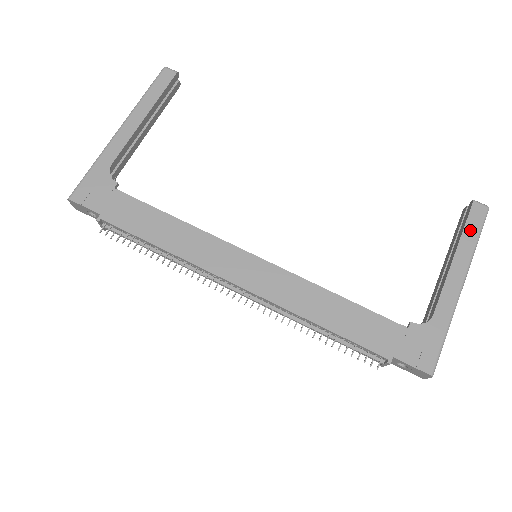
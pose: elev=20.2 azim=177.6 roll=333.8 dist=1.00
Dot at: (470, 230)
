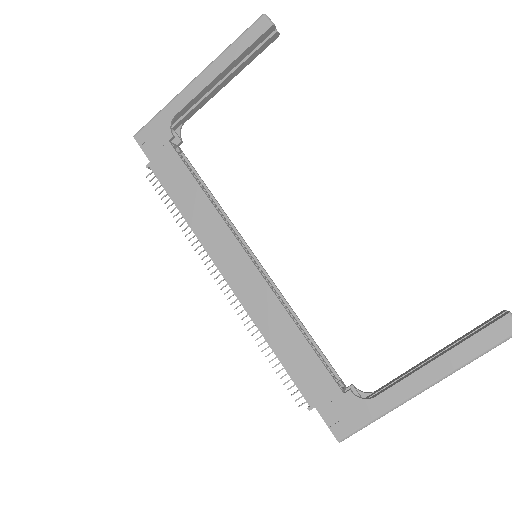
Dot at: (477, 342)
